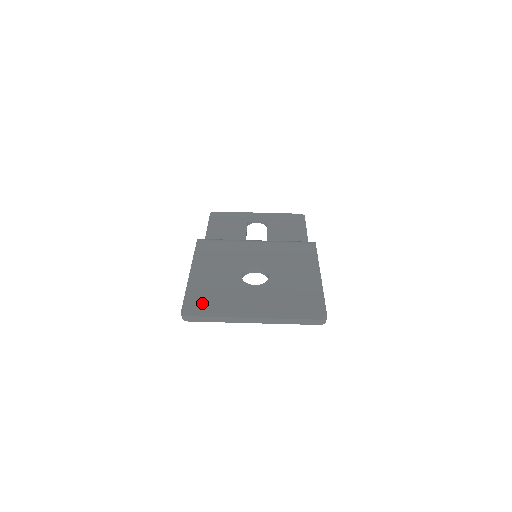
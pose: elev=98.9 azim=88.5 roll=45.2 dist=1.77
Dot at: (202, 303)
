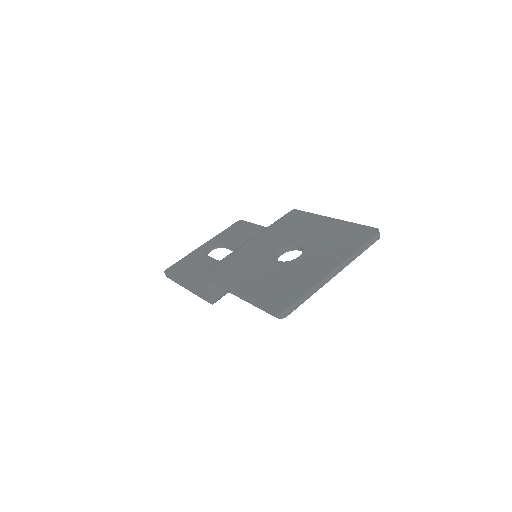
Dot at: (281, 295)
